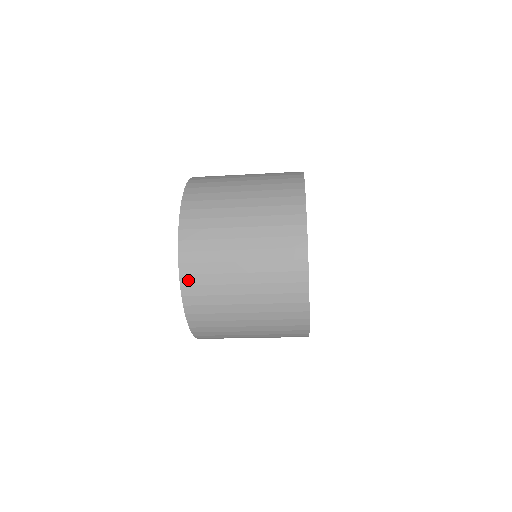
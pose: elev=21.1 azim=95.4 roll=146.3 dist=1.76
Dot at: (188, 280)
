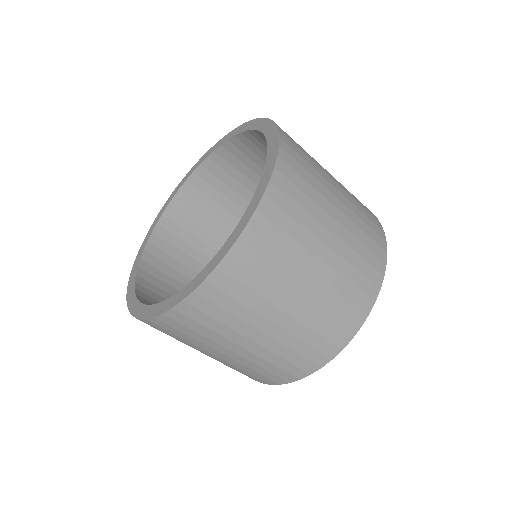
Dot at: (276, 195)
